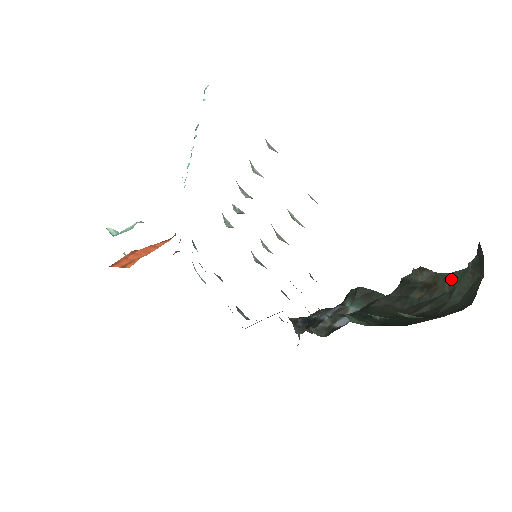
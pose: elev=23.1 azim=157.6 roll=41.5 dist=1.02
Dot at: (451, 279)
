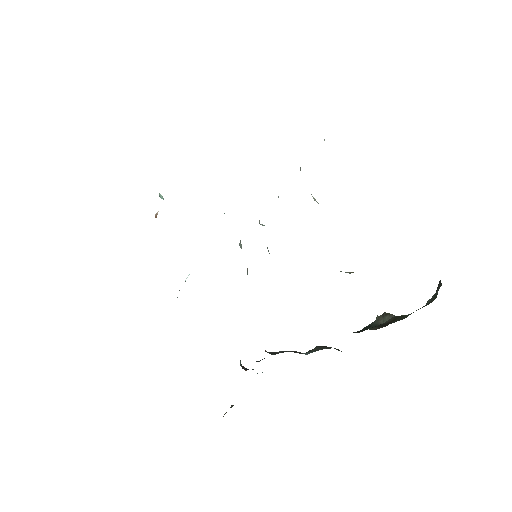
Dot at: (410, 314)
